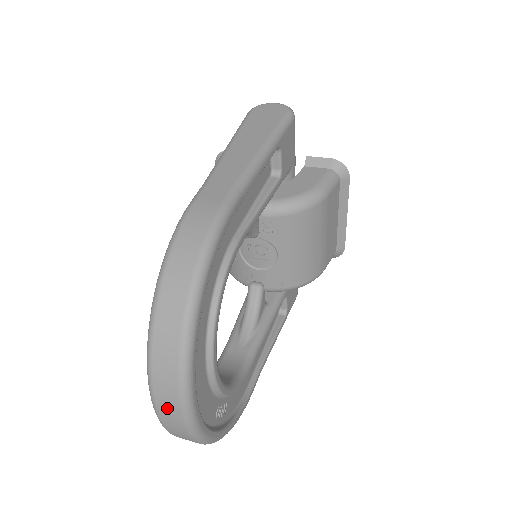
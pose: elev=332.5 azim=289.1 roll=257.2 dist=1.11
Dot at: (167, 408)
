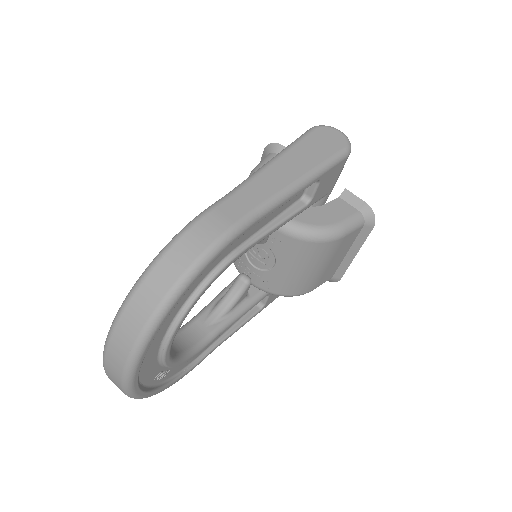
Dot at: (112, 366)
